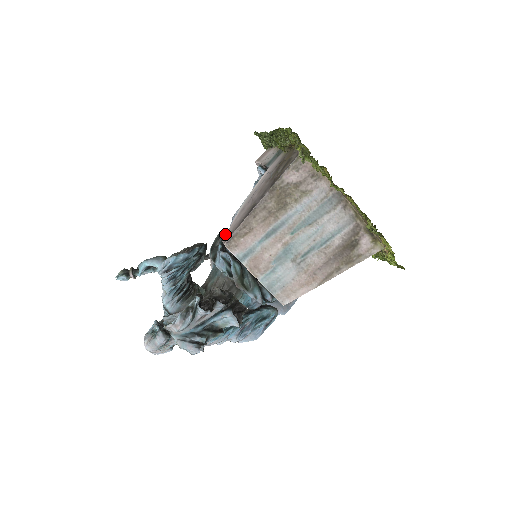
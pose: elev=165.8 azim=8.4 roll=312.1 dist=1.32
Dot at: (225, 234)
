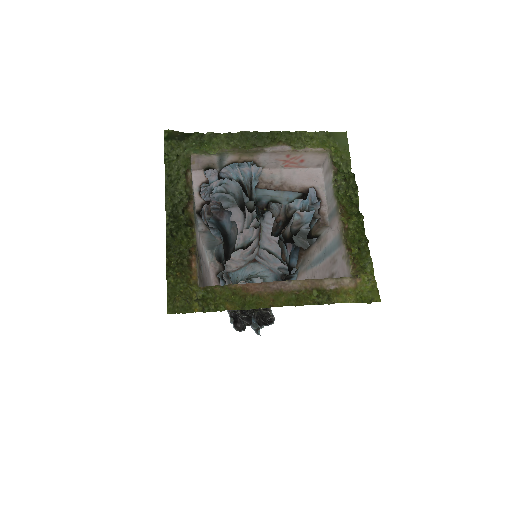
Dot at: occluded
